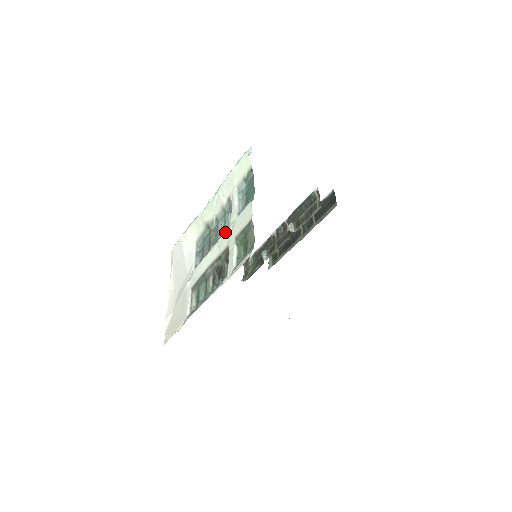
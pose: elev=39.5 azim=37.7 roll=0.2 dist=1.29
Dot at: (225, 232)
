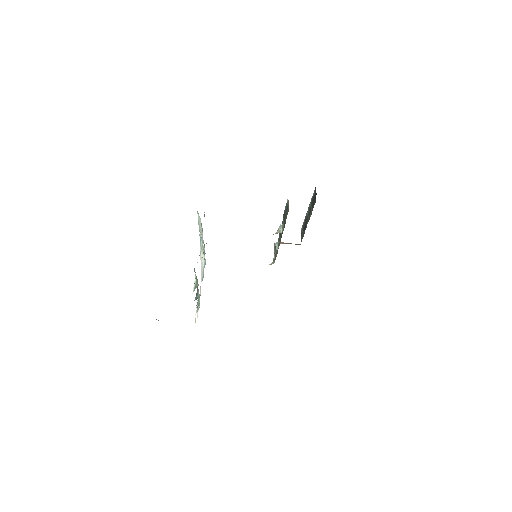
Dot at: occluded
